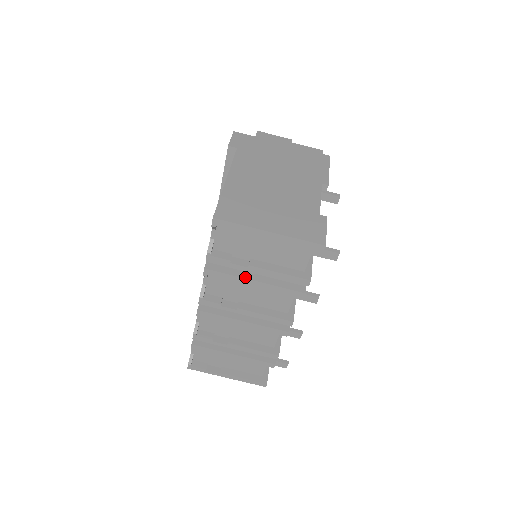
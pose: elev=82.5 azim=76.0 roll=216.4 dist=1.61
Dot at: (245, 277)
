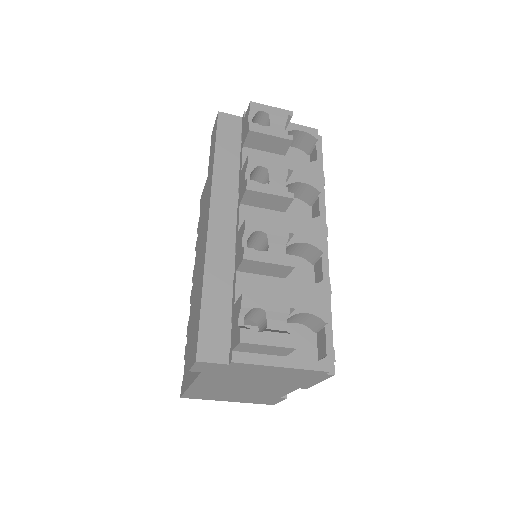
Dot at: occluded
